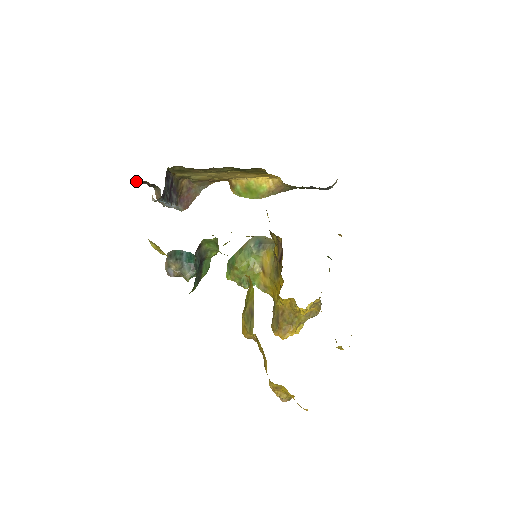
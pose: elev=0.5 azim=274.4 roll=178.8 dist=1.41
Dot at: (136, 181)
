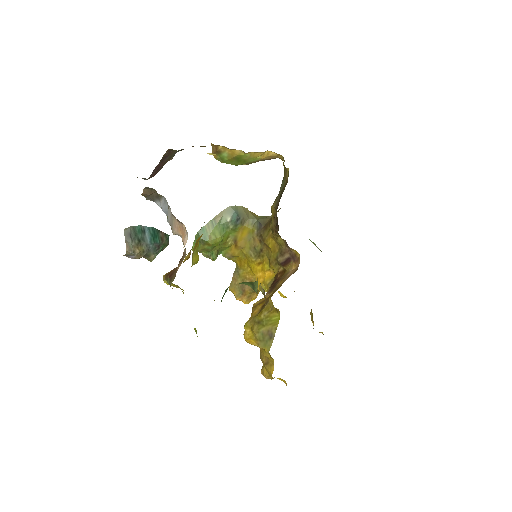
Dot at: occluded
